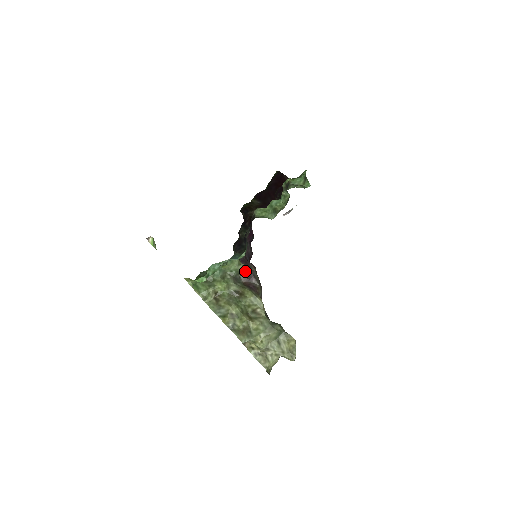
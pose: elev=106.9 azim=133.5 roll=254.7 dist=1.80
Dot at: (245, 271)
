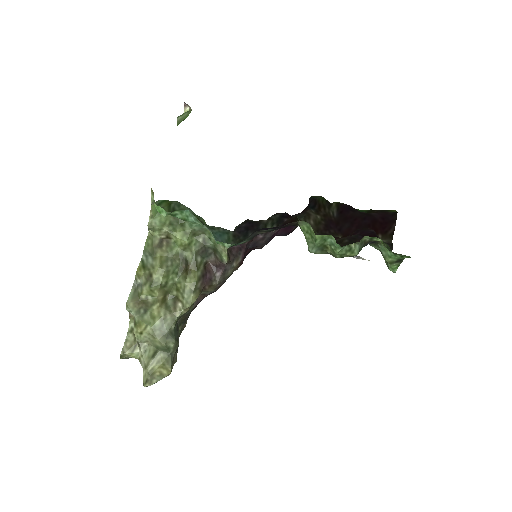
Dot at: (221, 256)
